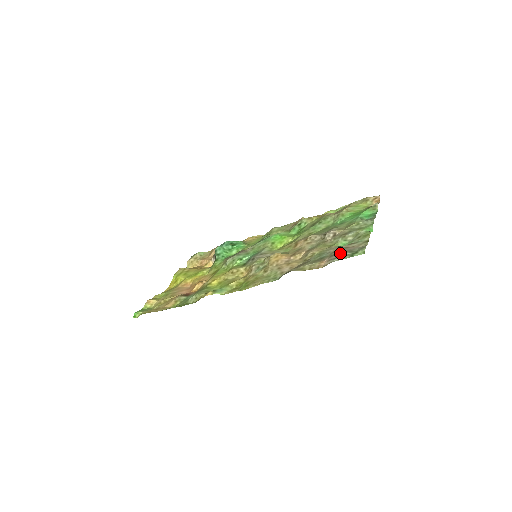
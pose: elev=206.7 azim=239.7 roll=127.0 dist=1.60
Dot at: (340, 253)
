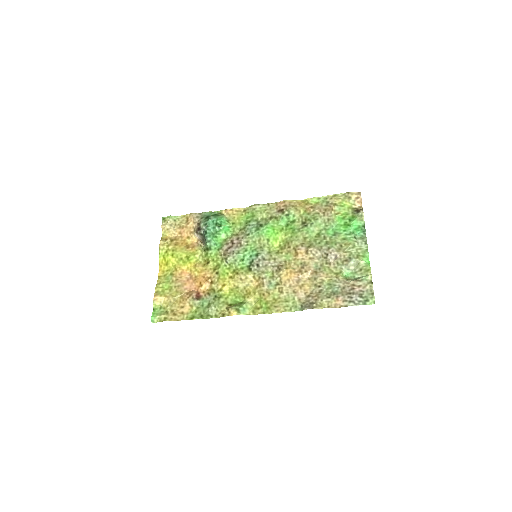
Dot at: (353, 297)
